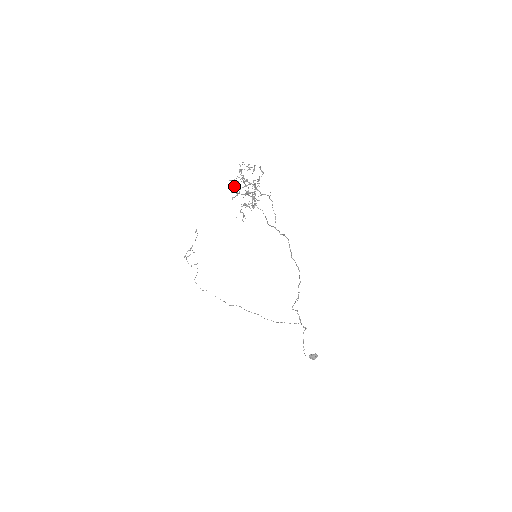
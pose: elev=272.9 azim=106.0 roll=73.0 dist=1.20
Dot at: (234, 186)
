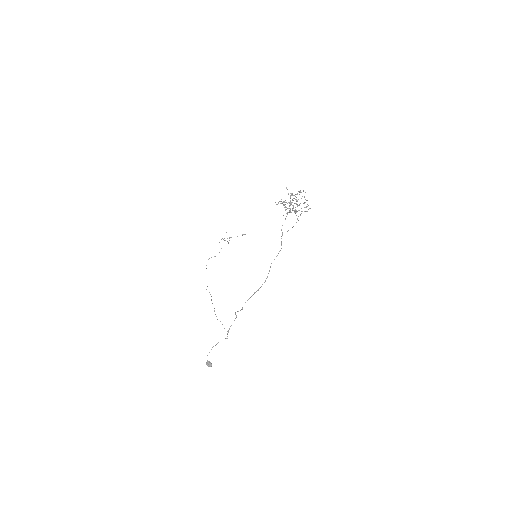
Dot at: occluded
